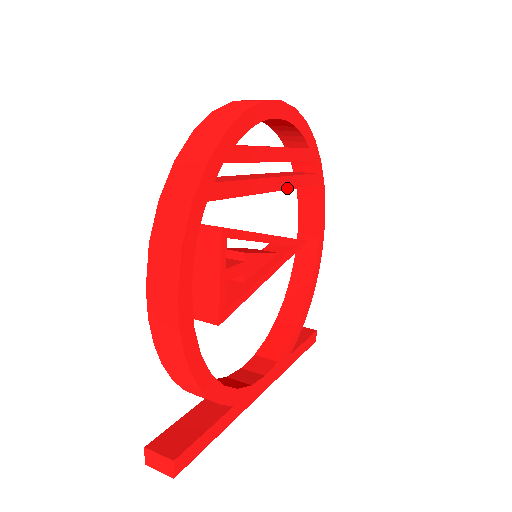
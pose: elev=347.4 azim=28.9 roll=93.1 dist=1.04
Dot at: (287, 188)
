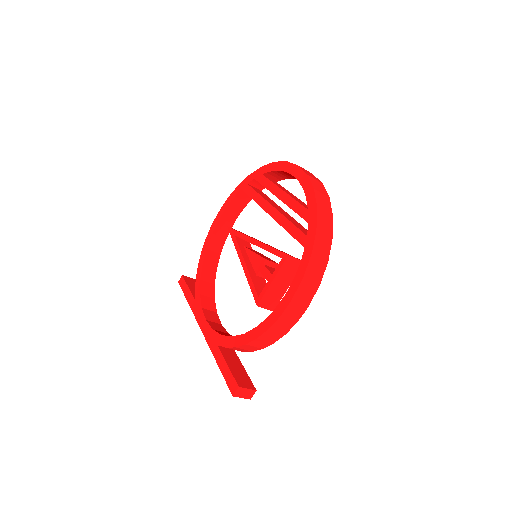
Dot at: occluded
